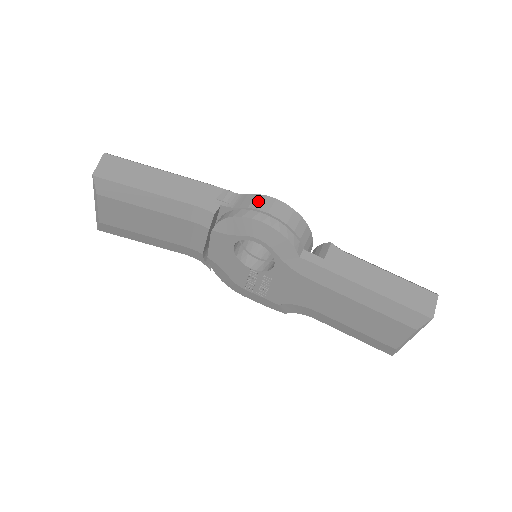
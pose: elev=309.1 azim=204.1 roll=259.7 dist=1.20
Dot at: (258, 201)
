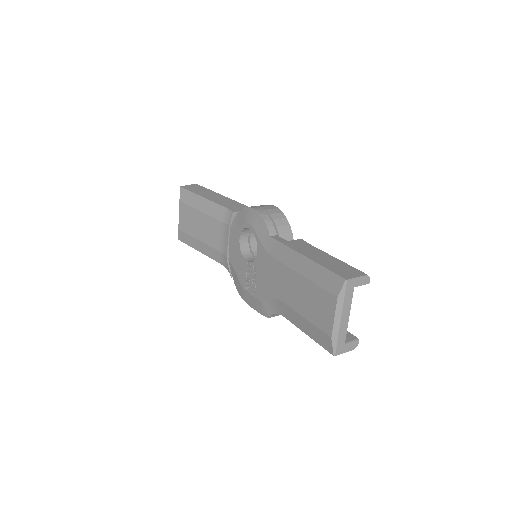
Dot at: (262, 205)
